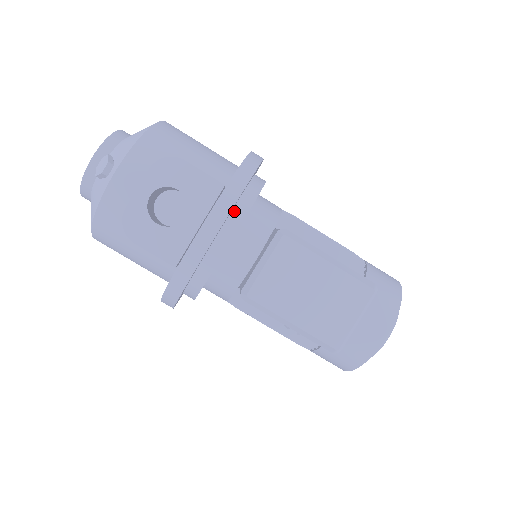
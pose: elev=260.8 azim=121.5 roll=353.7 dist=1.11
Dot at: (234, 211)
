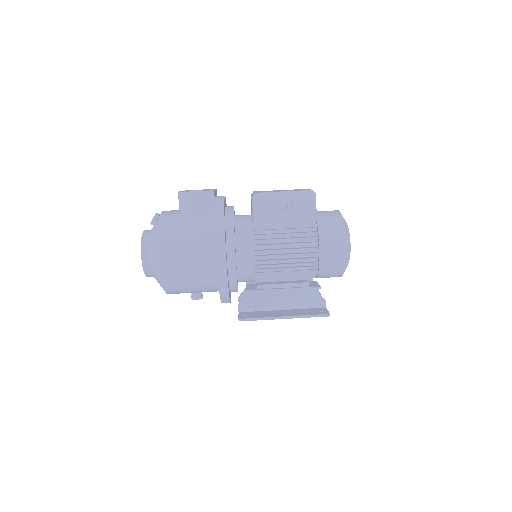
Dot at: occluded
